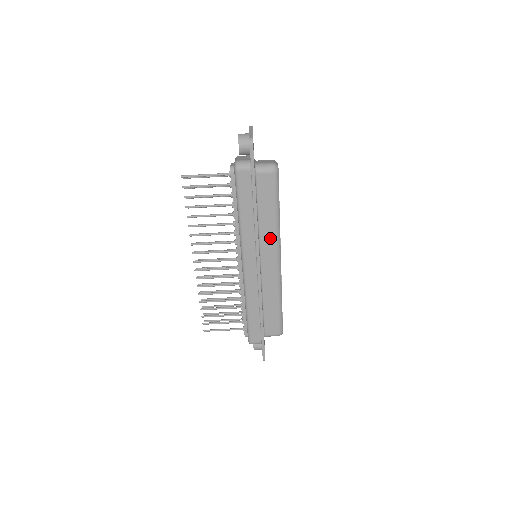
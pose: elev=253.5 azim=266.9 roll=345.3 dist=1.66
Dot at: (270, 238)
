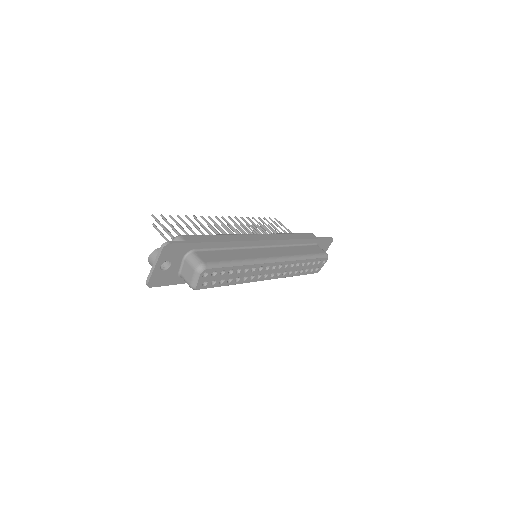
Dot at: (288, 253)
